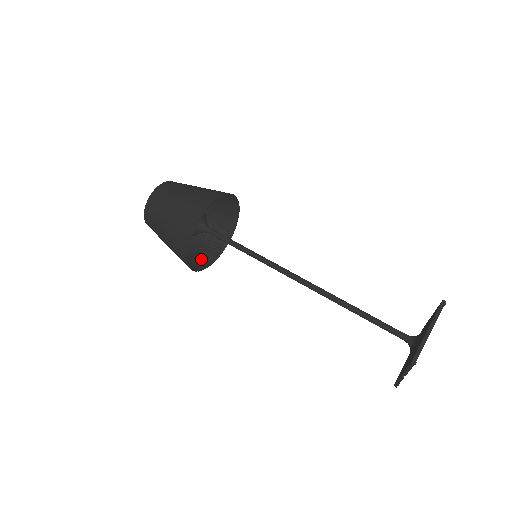
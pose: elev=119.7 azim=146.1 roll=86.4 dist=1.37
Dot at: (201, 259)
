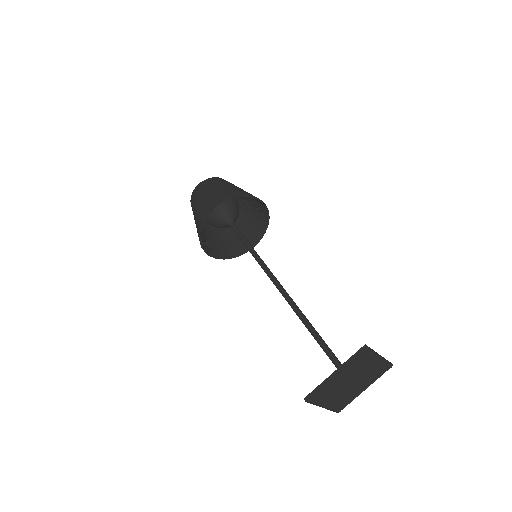
Dot at: (238, 247)
